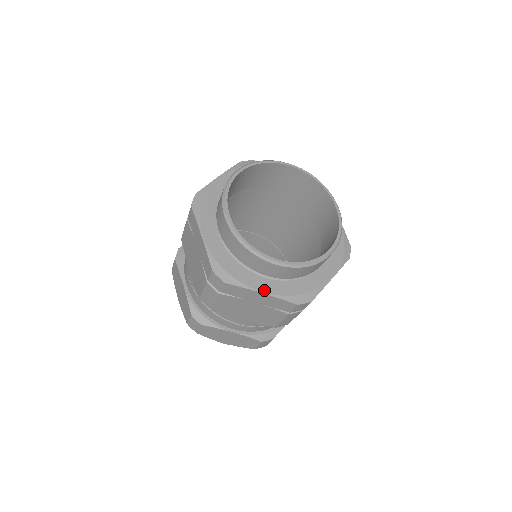
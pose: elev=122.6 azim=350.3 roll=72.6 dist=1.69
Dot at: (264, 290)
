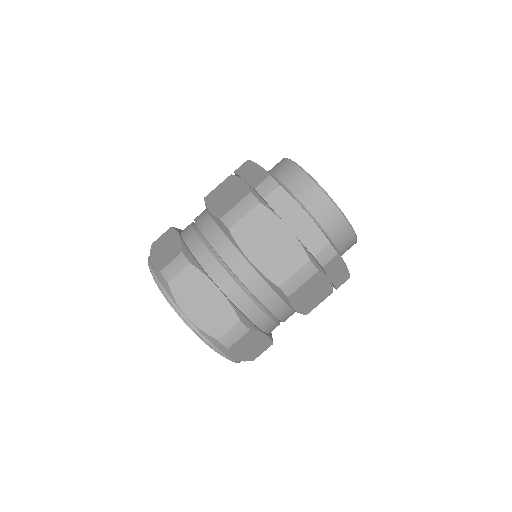
Dot at: occluded
